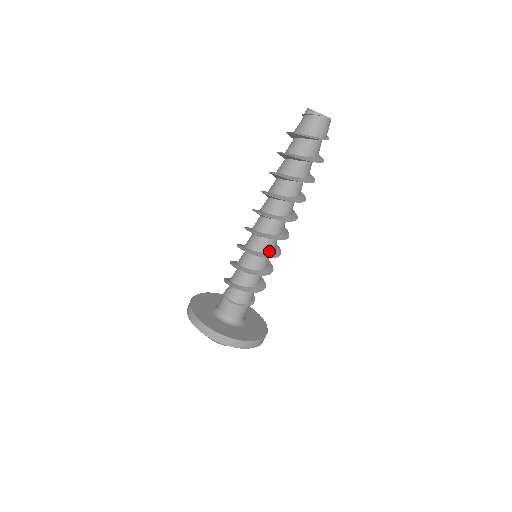
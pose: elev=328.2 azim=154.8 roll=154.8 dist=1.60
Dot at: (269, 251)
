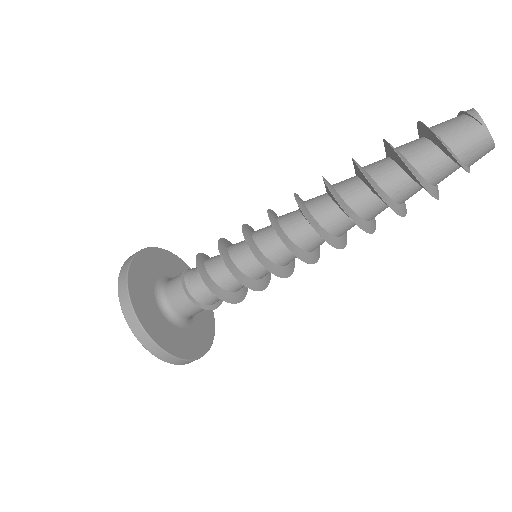
Dot at: (271, 258)
